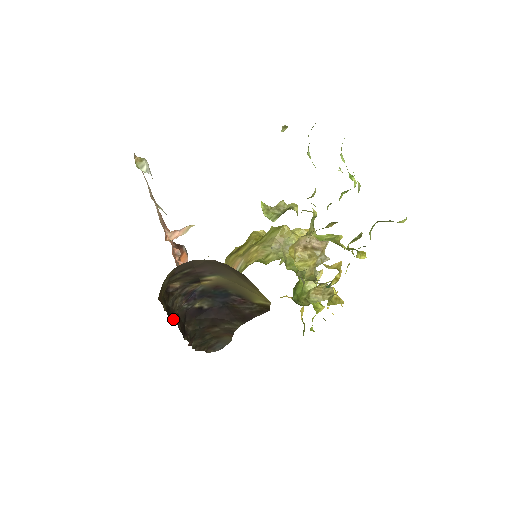
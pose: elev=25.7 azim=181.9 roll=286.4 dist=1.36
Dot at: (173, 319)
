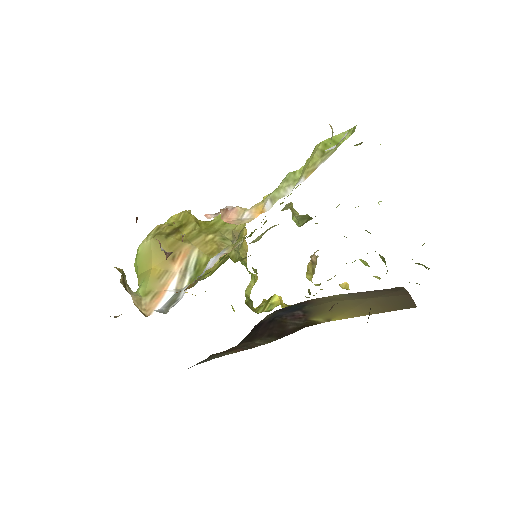
Dot at: occluded
